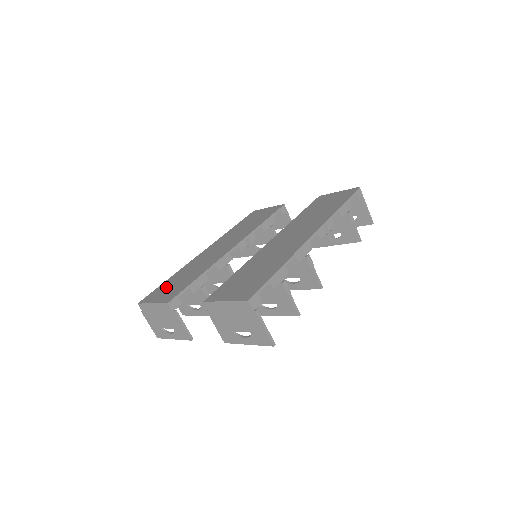
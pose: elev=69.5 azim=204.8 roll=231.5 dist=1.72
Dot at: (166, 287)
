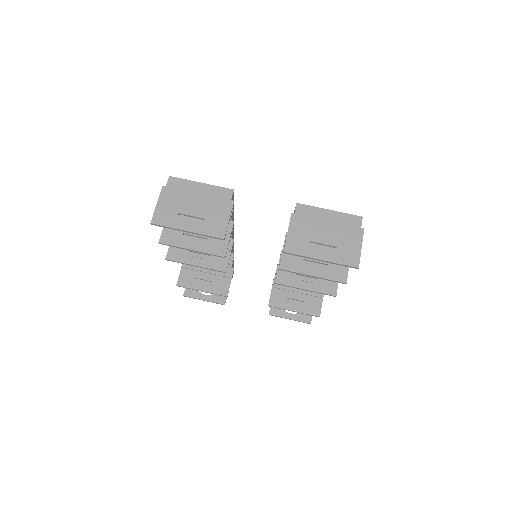
Dot at: occluded
